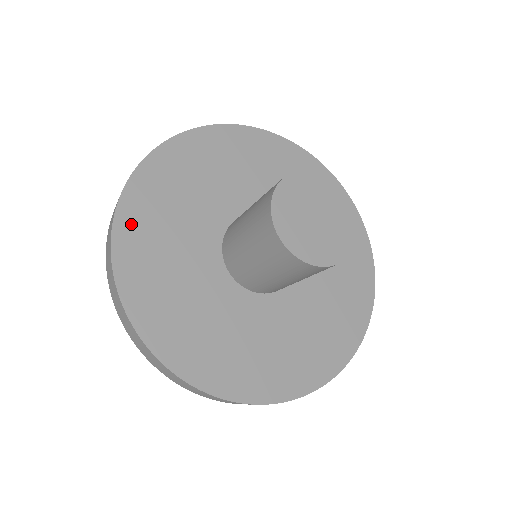
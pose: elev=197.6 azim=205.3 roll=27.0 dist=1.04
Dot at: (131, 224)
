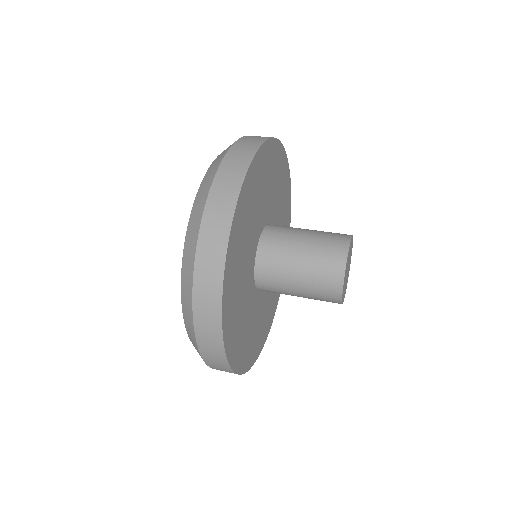
Dot at: (232, 346)
